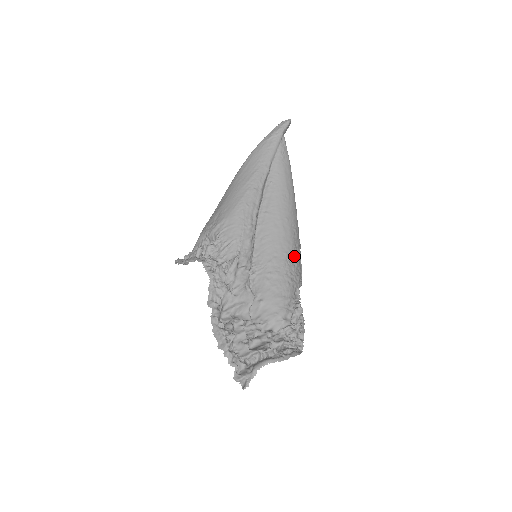
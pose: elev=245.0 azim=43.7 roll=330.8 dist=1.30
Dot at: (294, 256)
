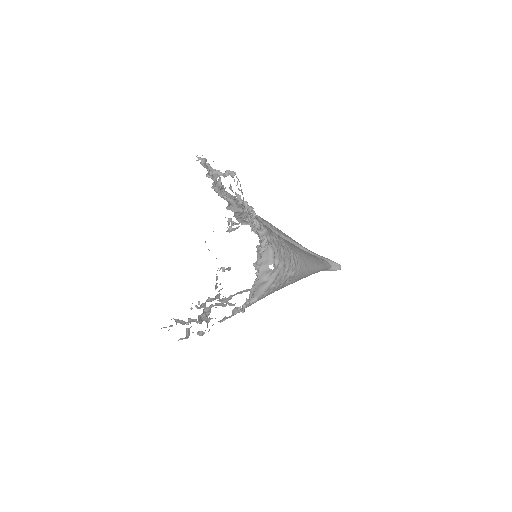
Dot at: (285, 247)
